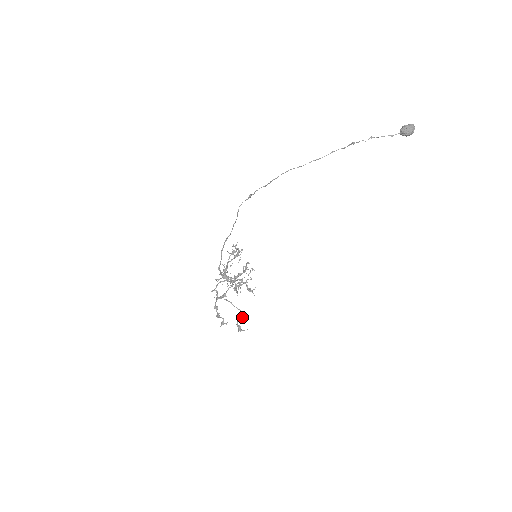
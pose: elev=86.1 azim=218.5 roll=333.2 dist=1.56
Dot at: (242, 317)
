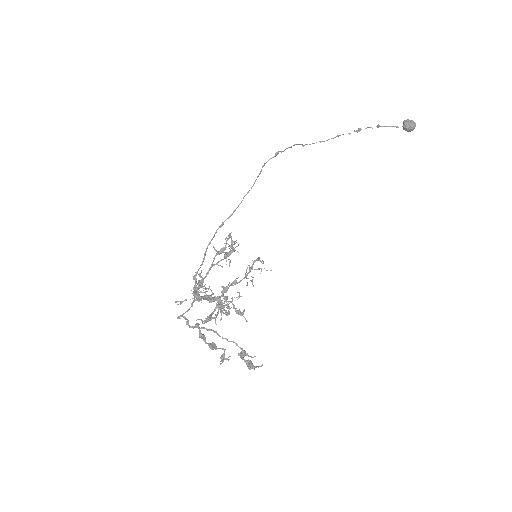
Dot at: (242, 350)
